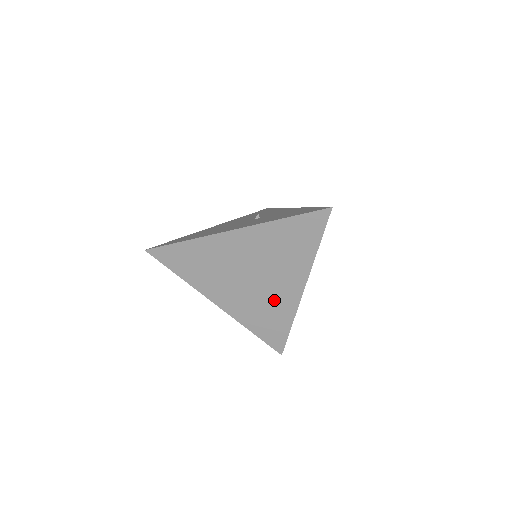
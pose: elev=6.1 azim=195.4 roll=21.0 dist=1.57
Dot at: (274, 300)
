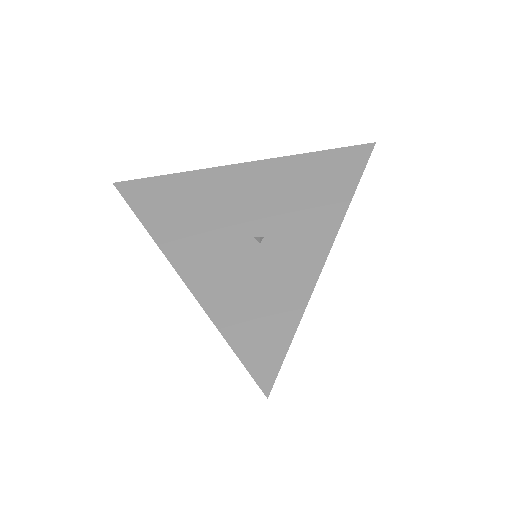
Dot at: occluded
